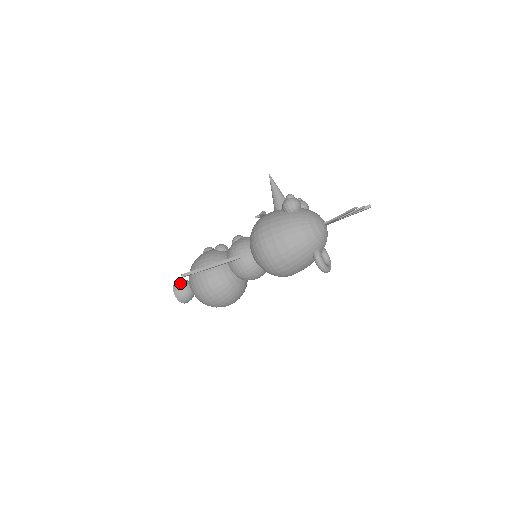
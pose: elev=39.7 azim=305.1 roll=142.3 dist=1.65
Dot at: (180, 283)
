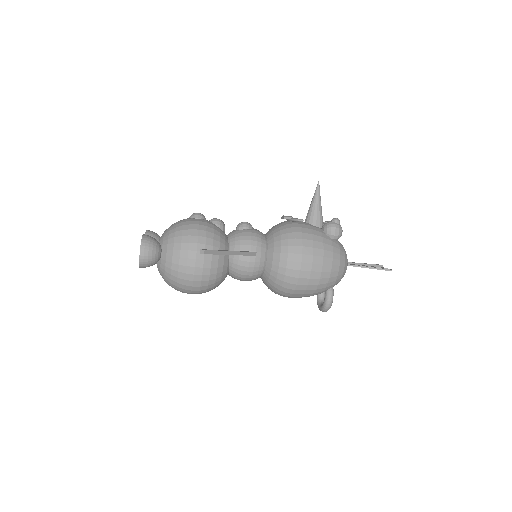
Dot at: (152, 242)
